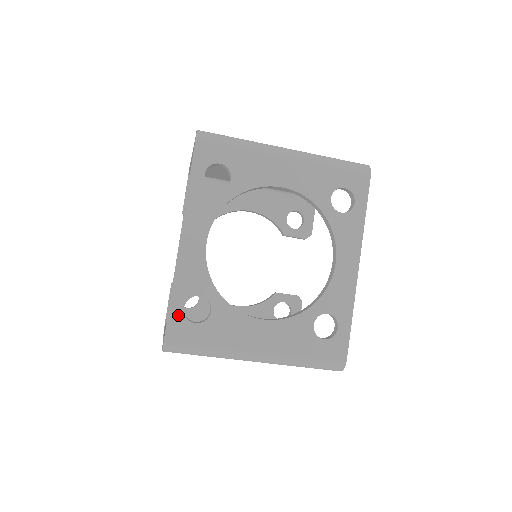
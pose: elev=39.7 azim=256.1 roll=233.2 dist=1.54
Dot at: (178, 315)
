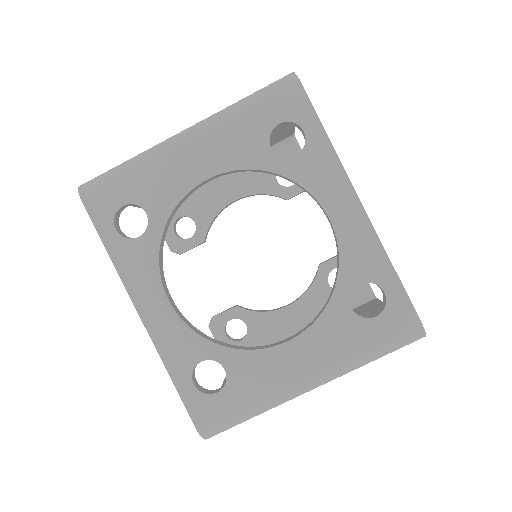
Dot at: (193, 396)
